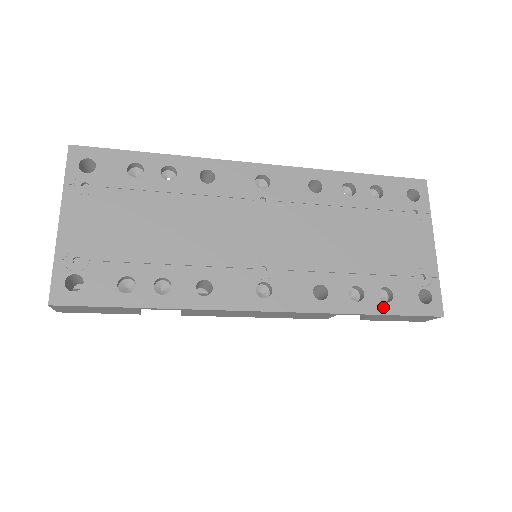
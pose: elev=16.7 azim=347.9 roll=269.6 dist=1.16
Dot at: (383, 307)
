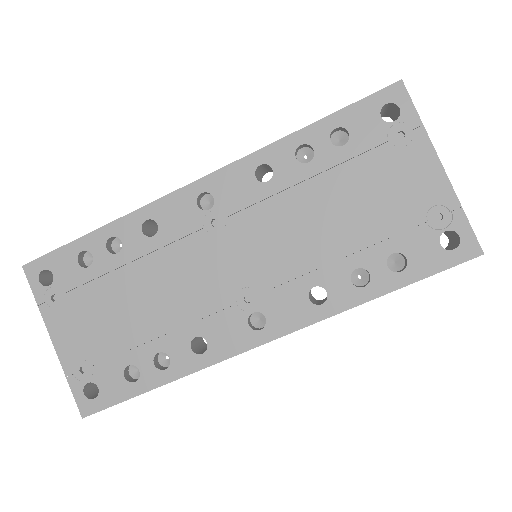
Dot at: (398, 279)
